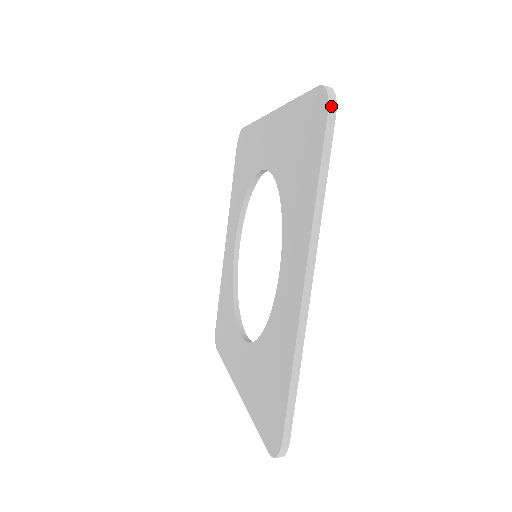
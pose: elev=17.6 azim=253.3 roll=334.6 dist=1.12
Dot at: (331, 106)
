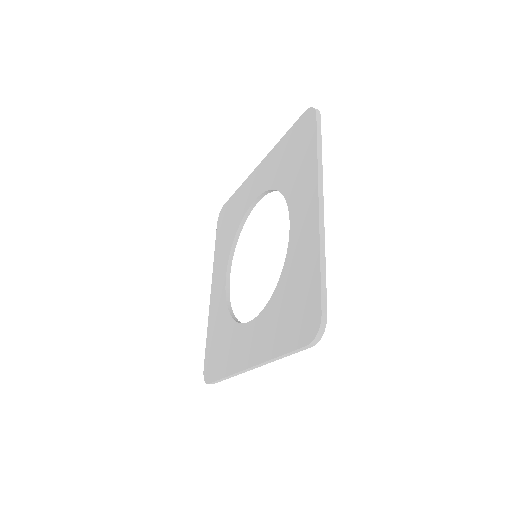
Dot at: (317, 111)
